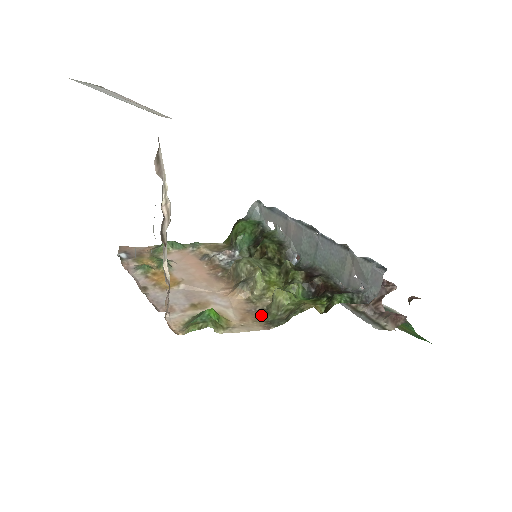
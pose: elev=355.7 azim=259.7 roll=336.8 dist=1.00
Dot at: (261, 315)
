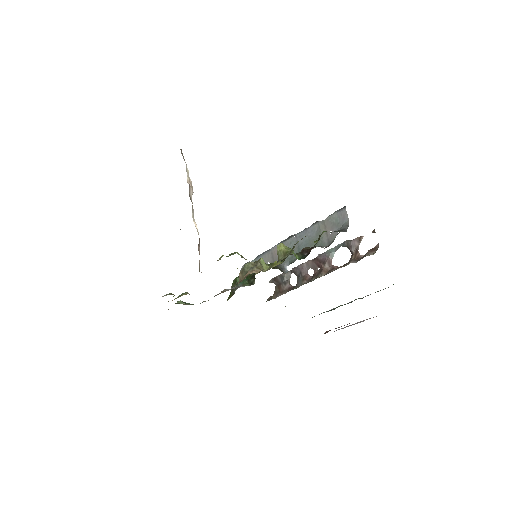
Dot at: occluded
